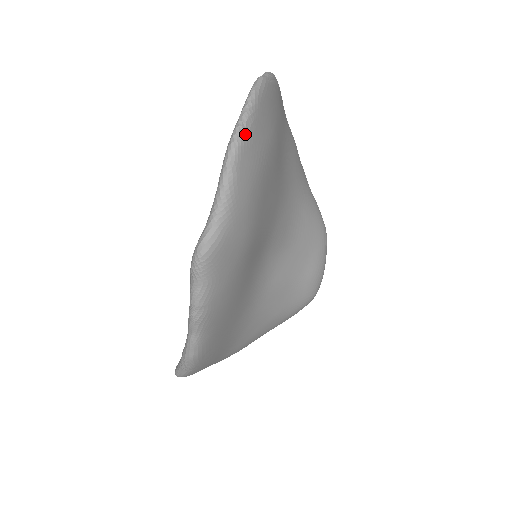
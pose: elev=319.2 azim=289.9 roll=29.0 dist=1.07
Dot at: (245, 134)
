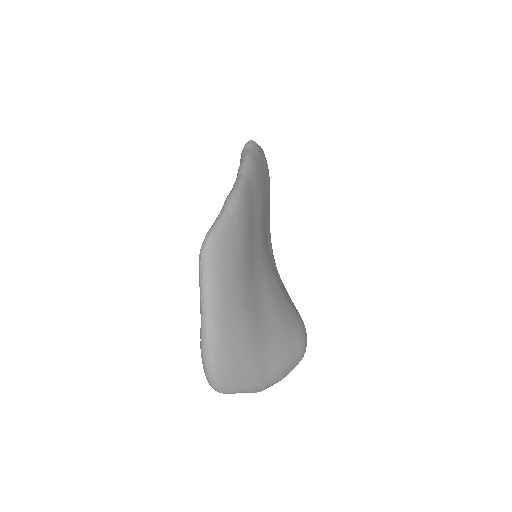
Dot at: occluded
